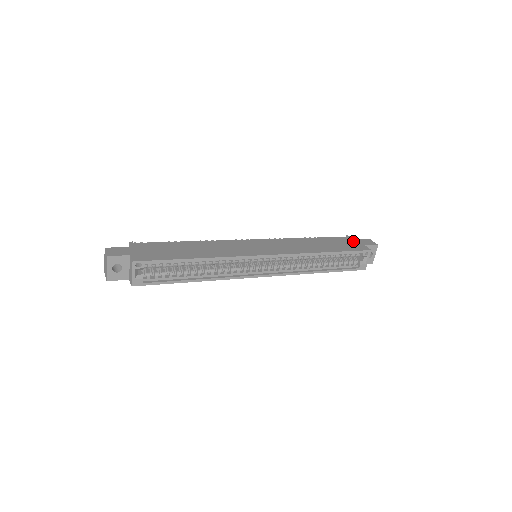
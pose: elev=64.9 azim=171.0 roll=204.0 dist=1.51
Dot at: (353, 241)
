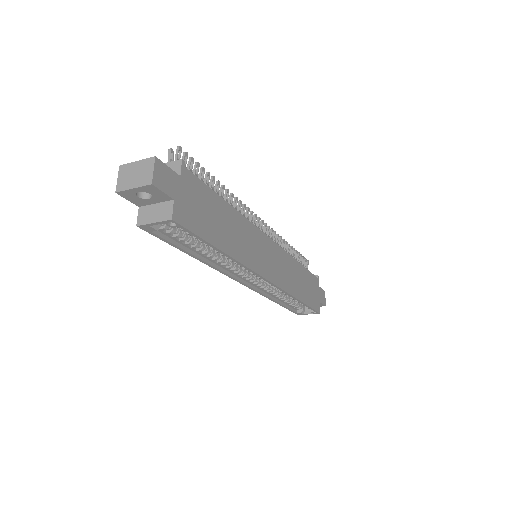
Dot at: (318, 289)
